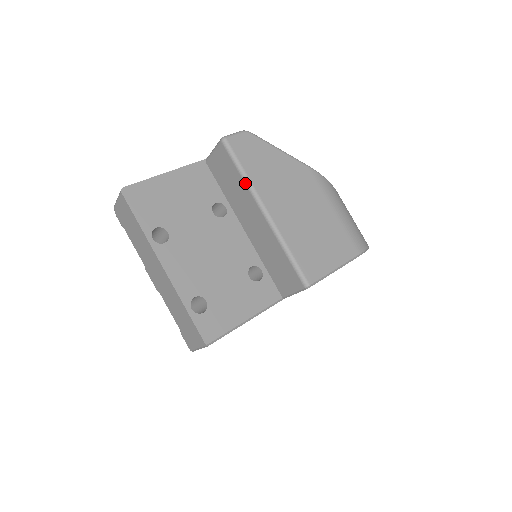
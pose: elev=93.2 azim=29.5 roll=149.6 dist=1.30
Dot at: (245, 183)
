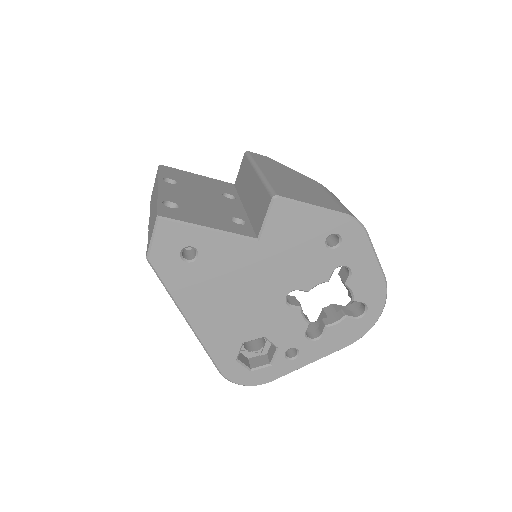
Dot at: (251, 163)
